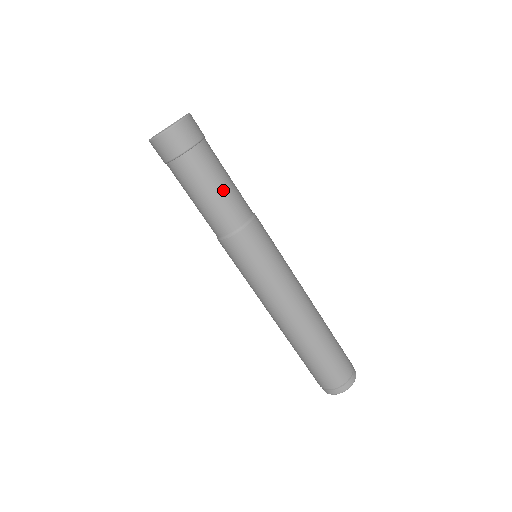
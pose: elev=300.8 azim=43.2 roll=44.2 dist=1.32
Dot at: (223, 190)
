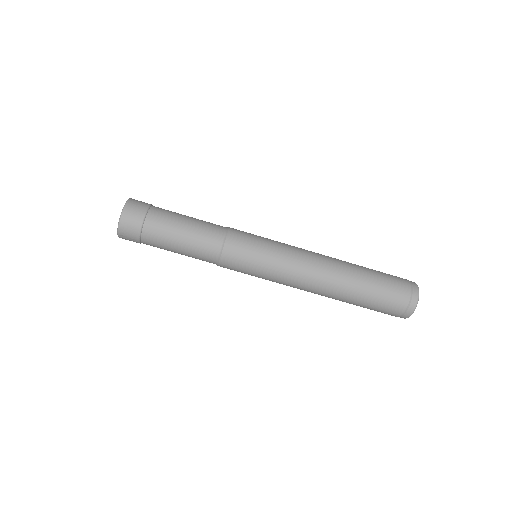
Dot at: (193, 218)
